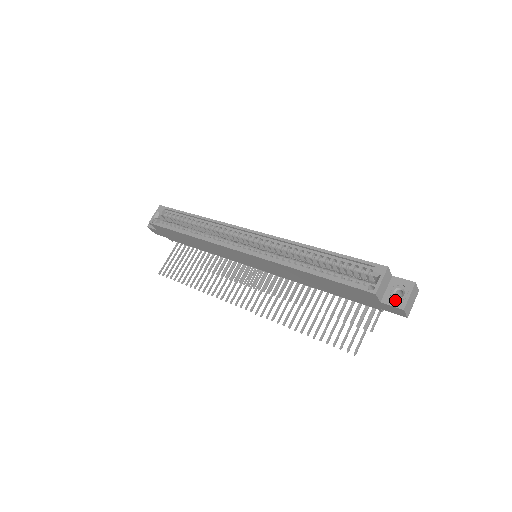
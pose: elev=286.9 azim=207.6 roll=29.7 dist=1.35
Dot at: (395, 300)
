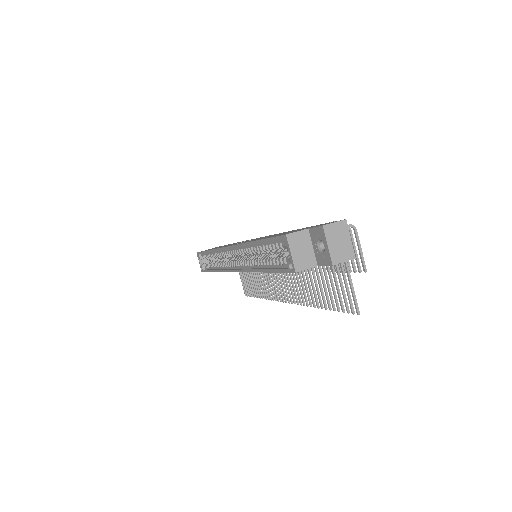
Dot at: (323, 257)
